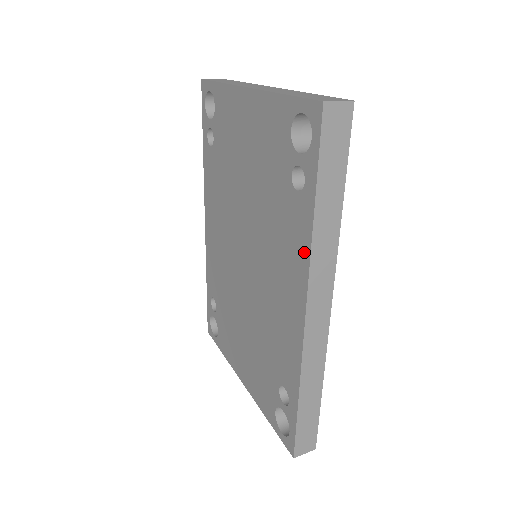
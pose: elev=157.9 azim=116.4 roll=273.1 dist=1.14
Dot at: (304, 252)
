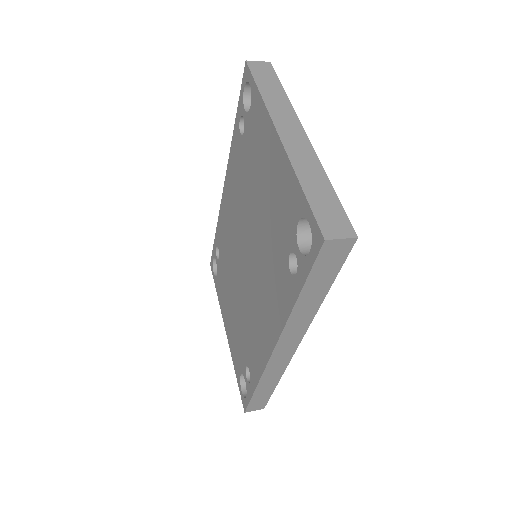
Dot at: (283, 316)
